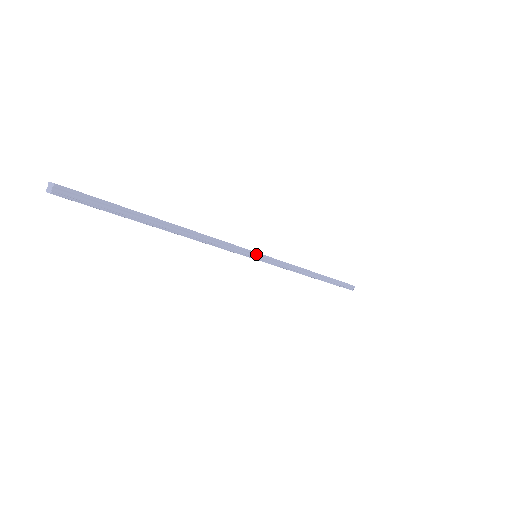
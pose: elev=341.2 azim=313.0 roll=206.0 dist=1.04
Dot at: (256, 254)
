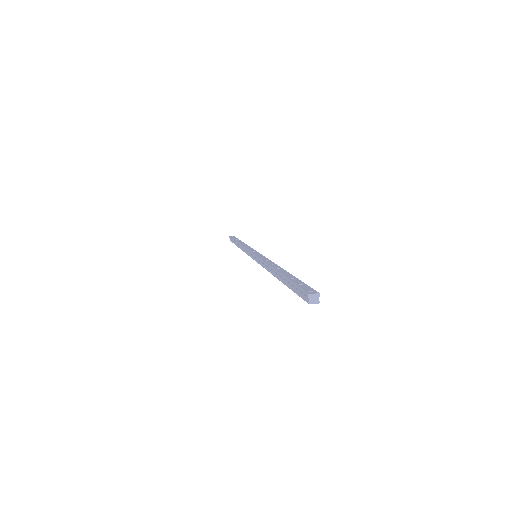
Dot at: occluded
